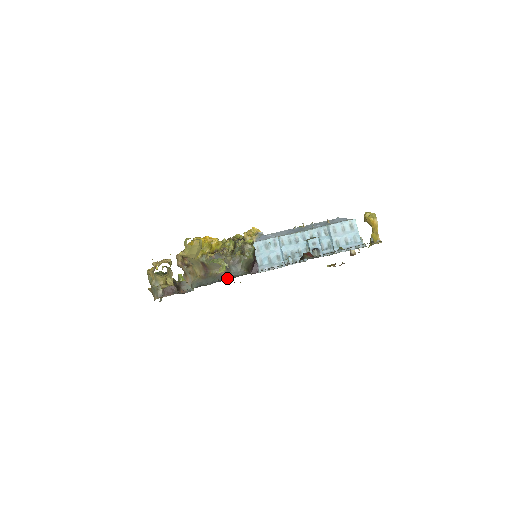
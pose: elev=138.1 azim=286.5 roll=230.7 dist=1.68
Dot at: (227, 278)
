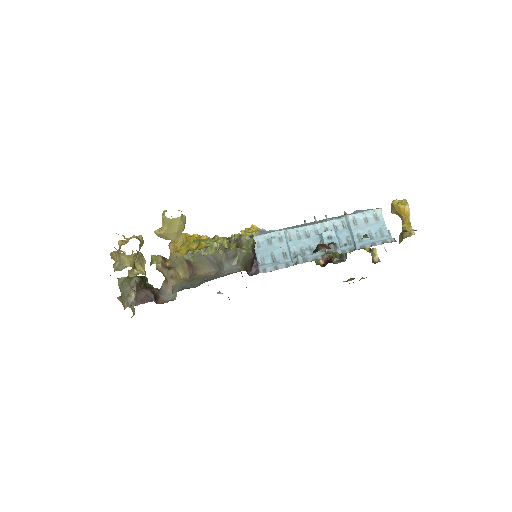
Dot at: (218, 277)
